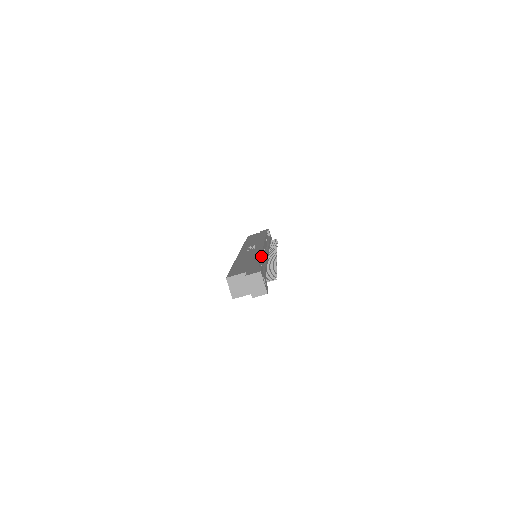
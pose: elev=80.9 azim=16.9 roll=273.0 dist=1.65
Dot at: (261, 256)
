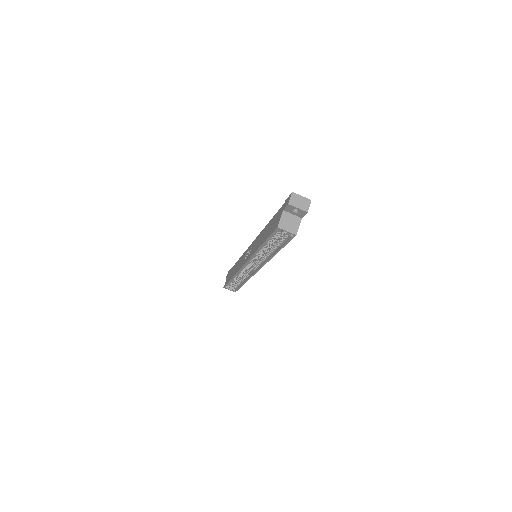
Dot at: (268, 223)
